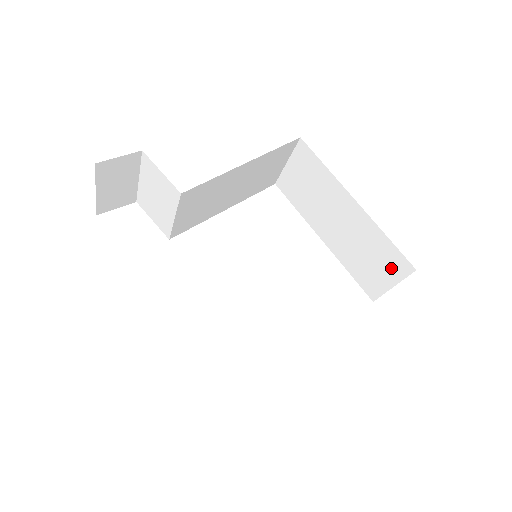
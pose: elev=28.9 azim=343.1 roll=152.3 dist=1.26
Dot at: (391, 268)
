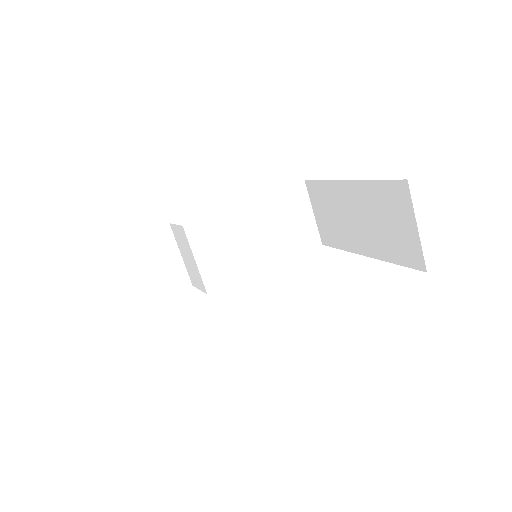
Dot at: (400, 208)
